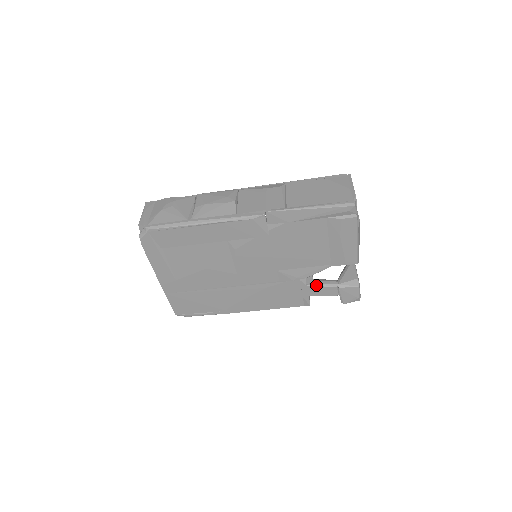
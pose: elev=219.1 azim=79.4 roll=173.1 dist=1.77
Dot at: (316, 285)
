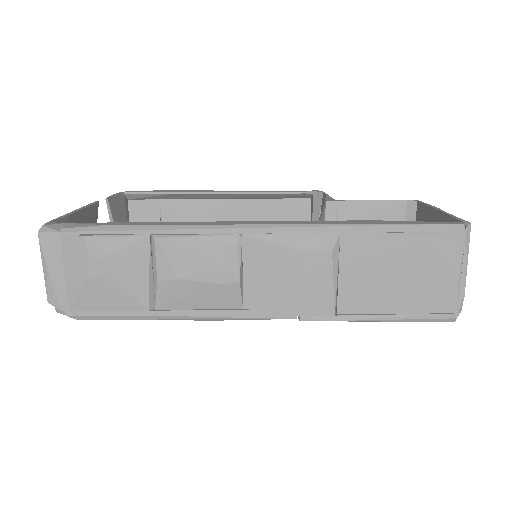
Dot at: occluded
